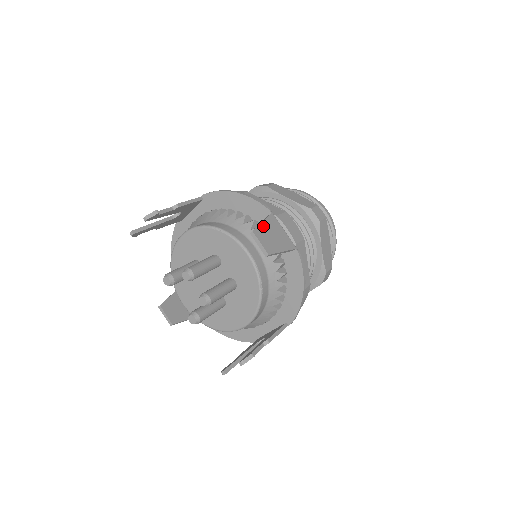
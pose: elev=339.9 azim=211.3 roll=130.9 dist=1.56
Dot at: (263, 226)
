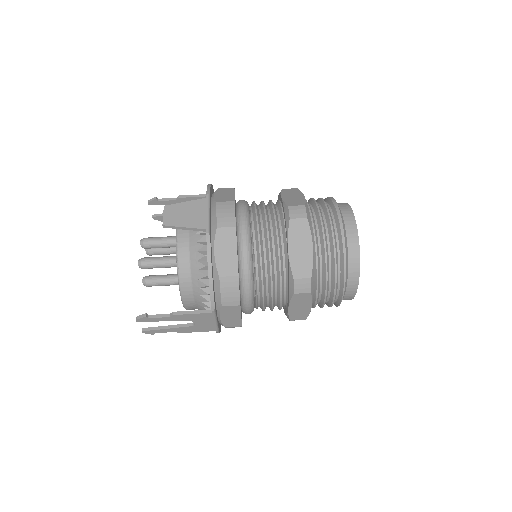
Dot at: (182, 205)
